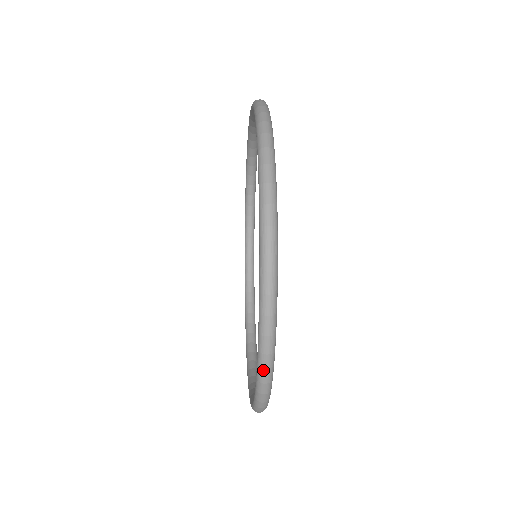
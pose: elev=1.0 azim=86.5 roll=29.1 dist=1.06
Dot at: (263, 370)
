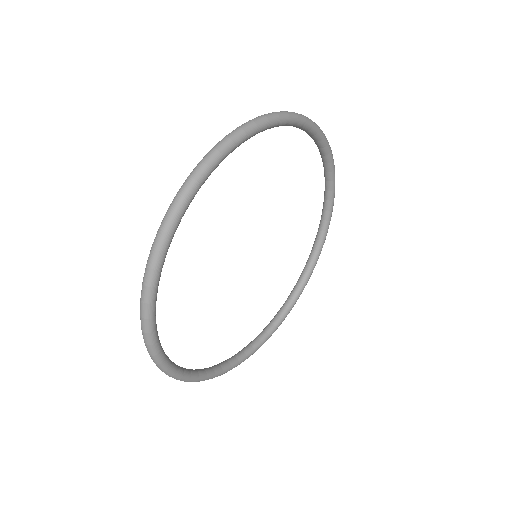
Dot at: (143, 284)
